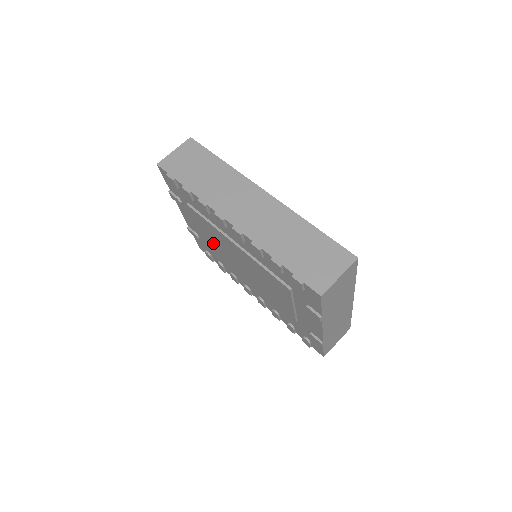
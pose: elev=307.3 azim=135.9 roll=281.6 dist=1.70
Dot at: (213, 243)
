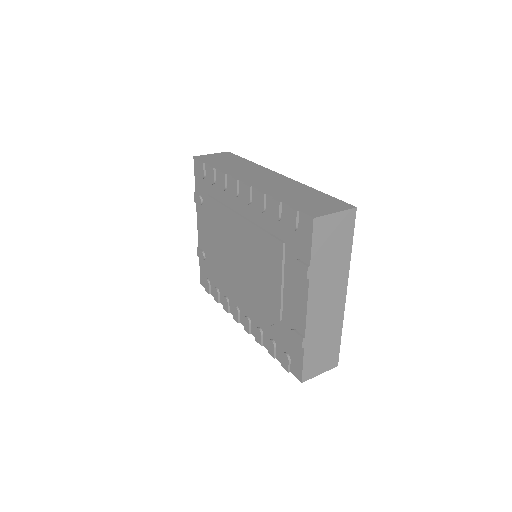
Dot at: (218, 245)
